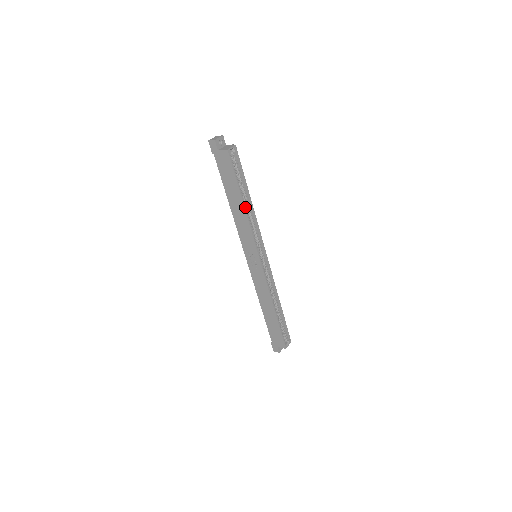
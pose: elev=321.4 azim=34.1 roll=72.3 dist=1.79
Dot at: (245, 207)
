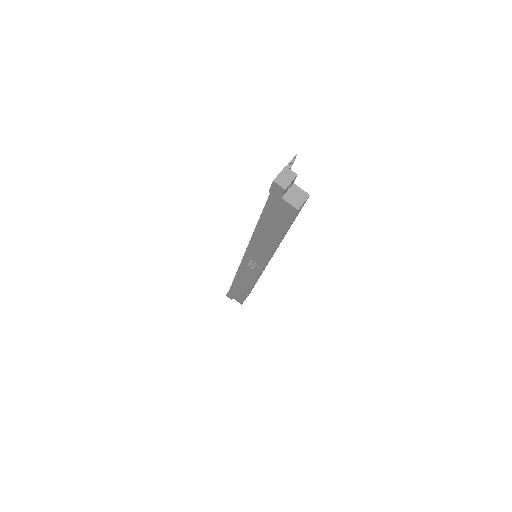
Dot at: occluded
